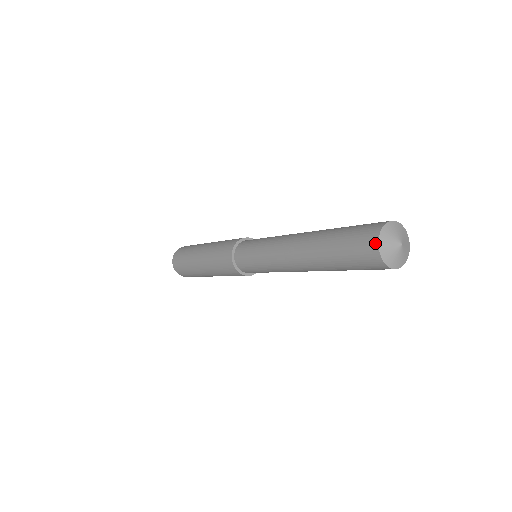
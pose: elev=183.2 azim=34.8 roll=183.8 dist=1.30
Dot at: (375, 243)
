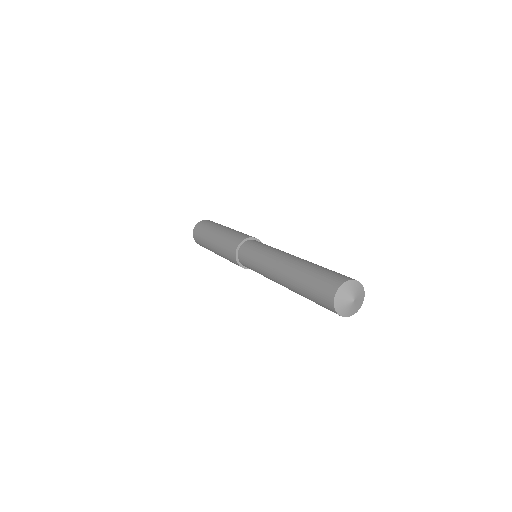
Dot at: (333, 294)
